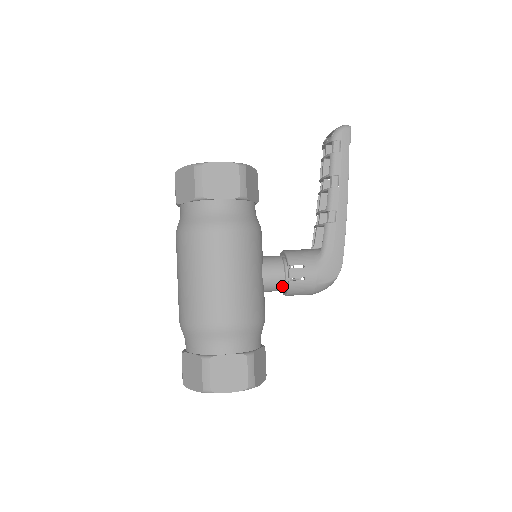
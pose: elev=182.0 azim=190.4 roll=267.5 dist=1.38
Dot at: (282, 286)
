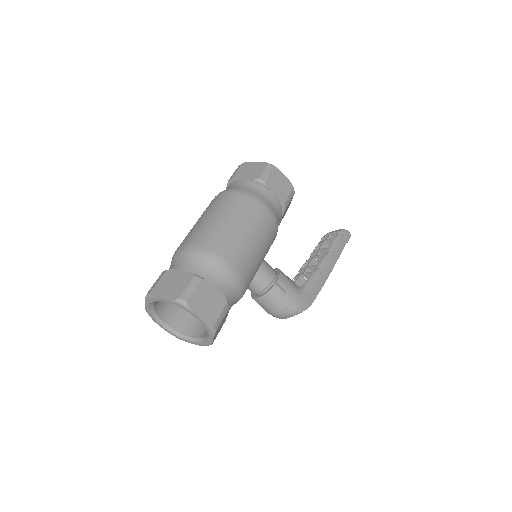
Dot at: (265, 286)
